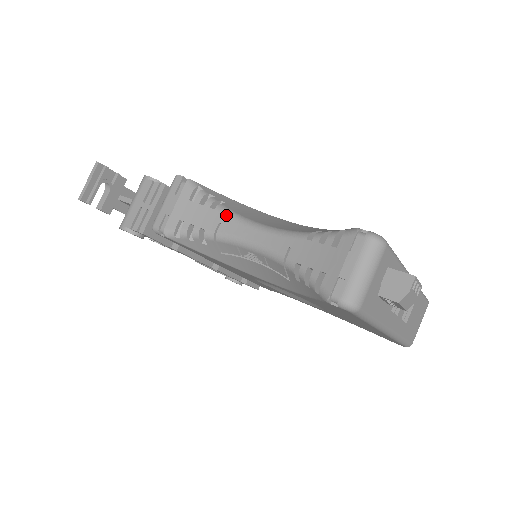
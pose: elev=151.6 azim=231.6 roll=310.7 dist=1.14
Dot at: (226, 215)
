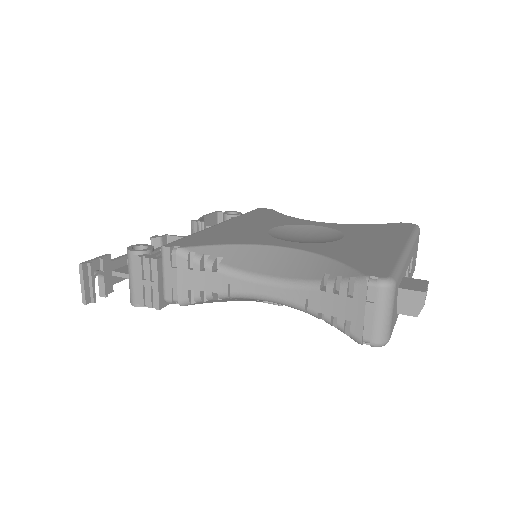
Dot at: (231, 276)
